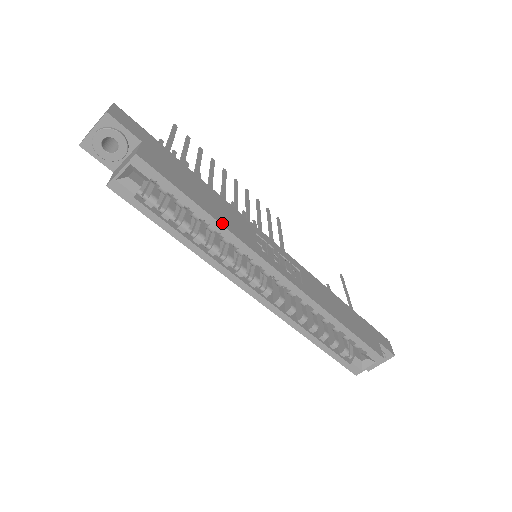
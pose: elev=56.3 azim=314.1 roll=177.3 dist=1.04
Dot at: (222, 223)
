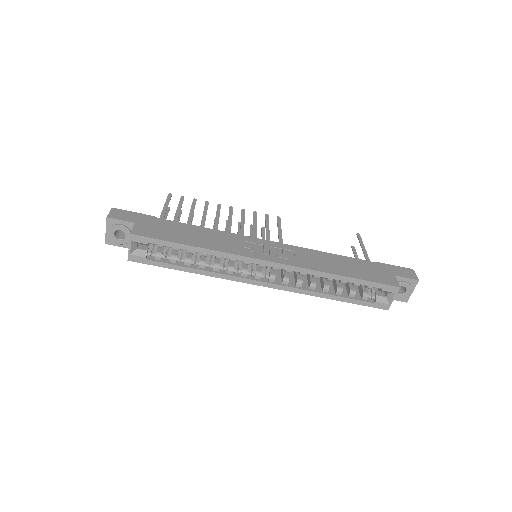
Dot at: (208, 248)
